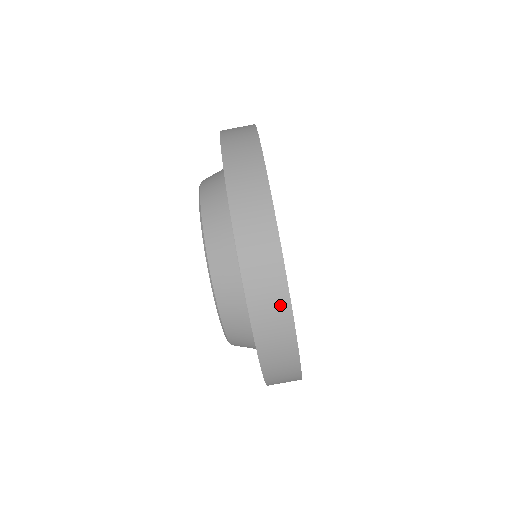
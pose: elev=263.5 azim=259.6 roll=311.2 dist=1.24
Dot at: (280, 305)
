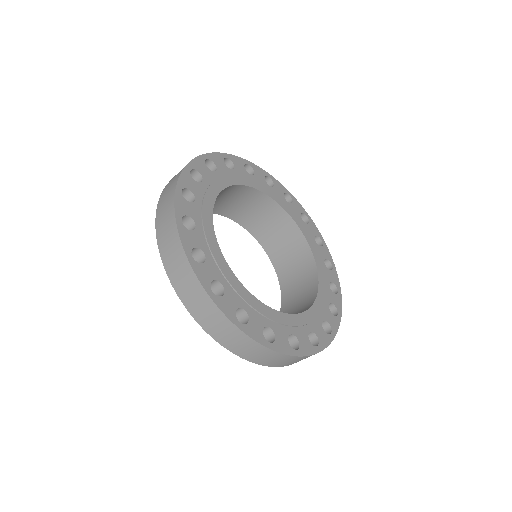
Dot at: occluded
